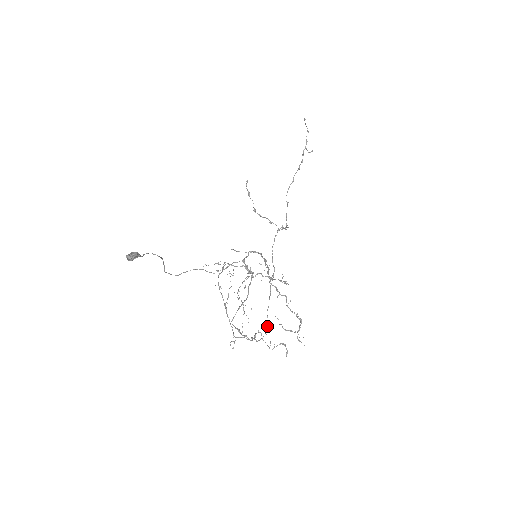
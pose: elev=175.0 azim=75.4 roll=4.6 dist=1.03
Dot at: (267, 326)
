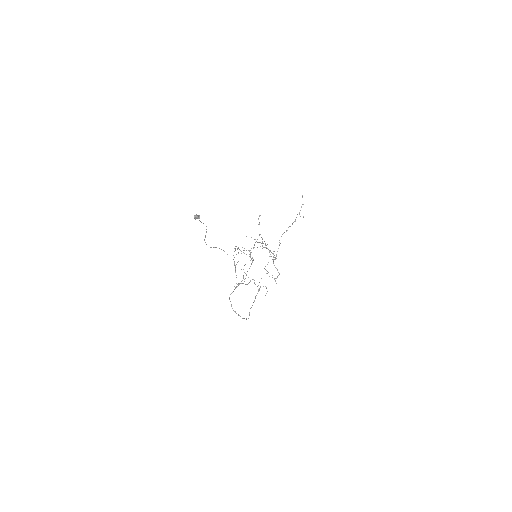
Dot at: (248, 318)
